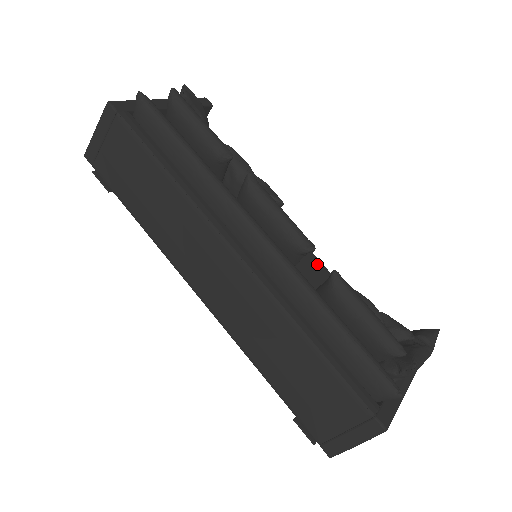
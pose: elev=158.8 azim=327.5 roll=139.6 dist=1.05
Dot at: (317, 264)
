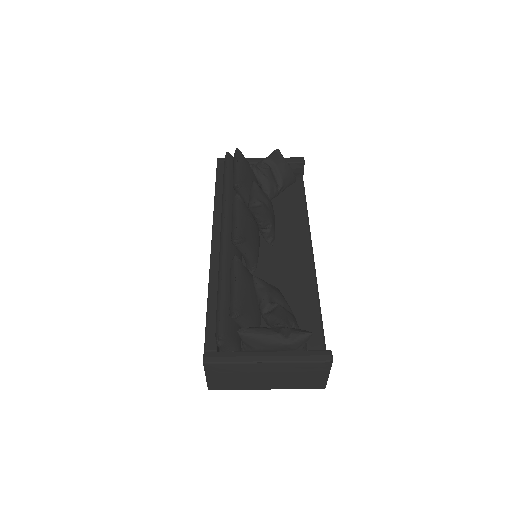
Dot at: (307, 277)
